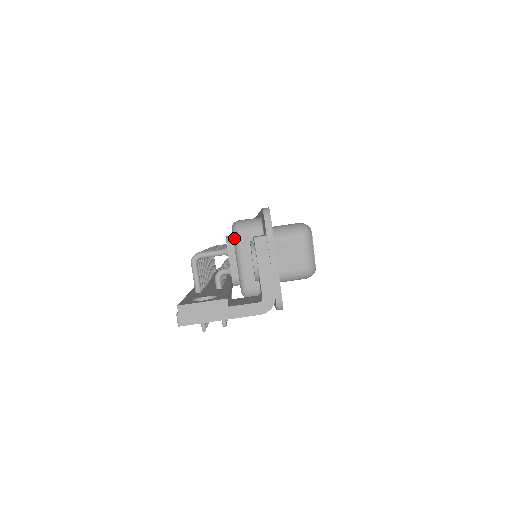
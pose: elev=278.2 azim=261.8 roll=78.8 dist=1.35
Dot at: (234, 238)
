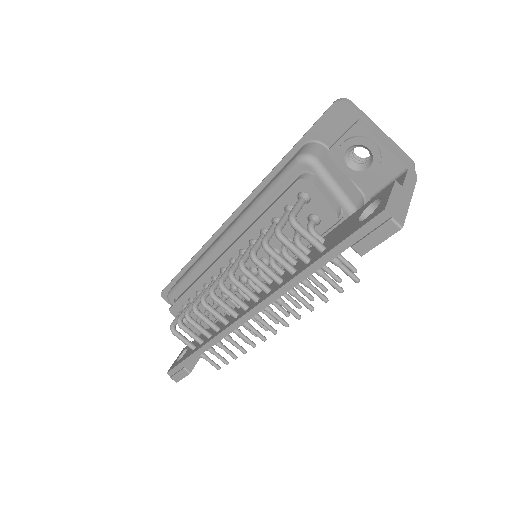
Dot at: (315, 165)
